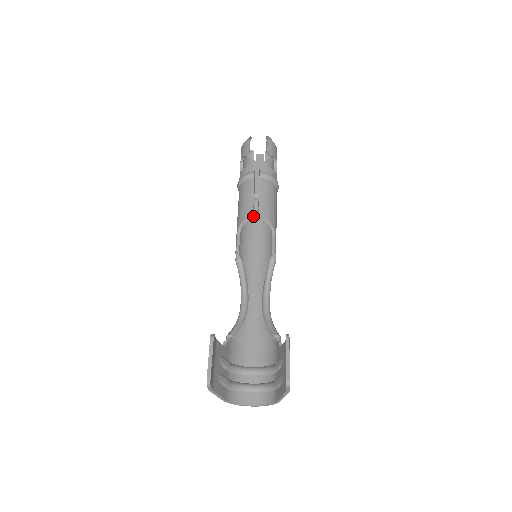
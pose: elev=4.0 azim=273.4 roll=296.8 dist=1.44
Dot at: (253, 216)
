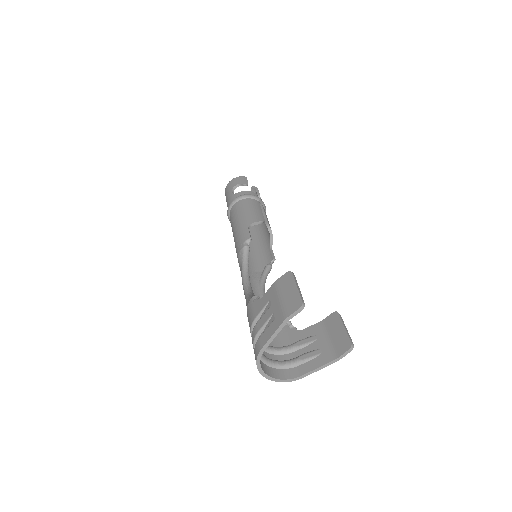
Dot at: occluded
